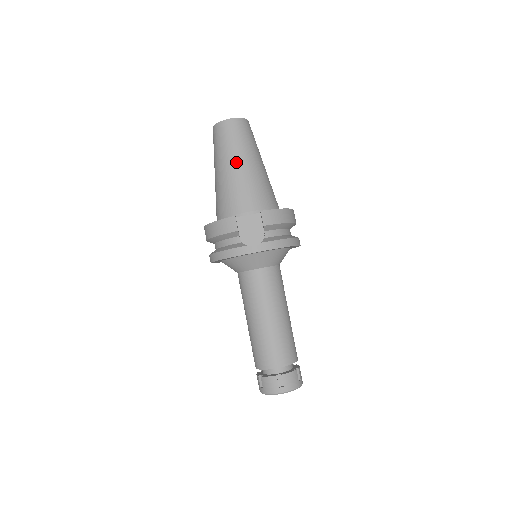
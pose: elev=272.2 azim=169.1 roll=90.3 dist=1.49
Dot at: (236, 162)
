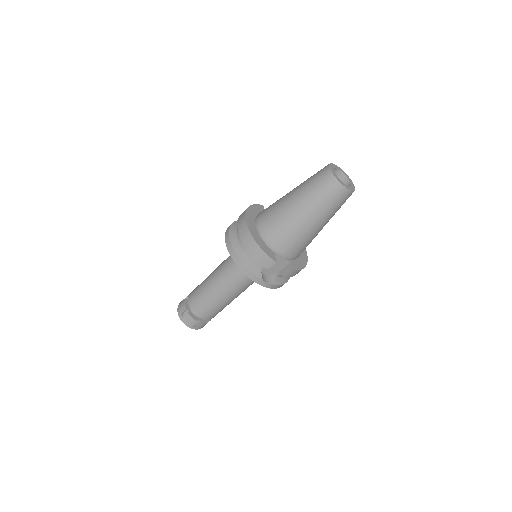
Dot at: (315, 221)
